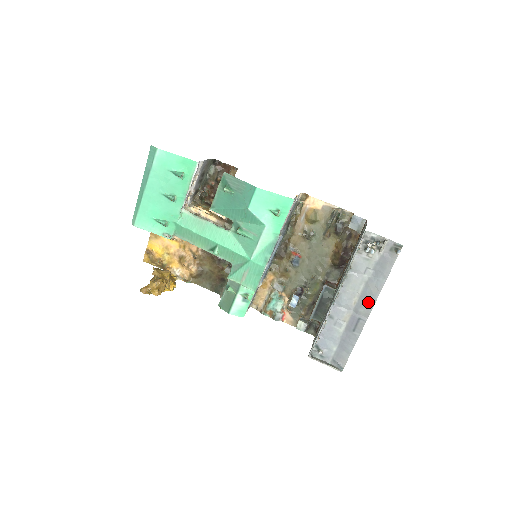
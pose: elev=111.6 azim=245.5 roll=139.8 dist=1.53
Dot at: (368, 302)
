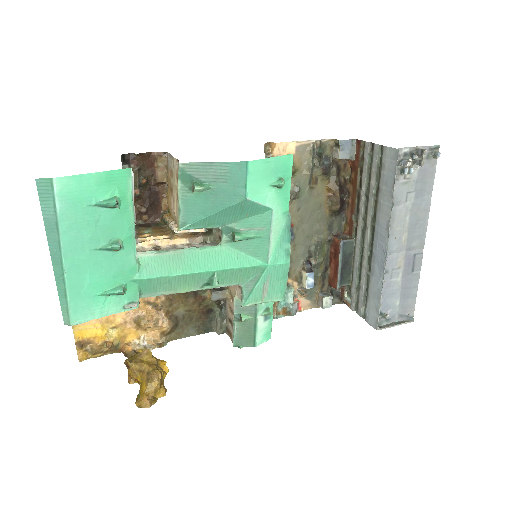
Dot at: (419, 231)
